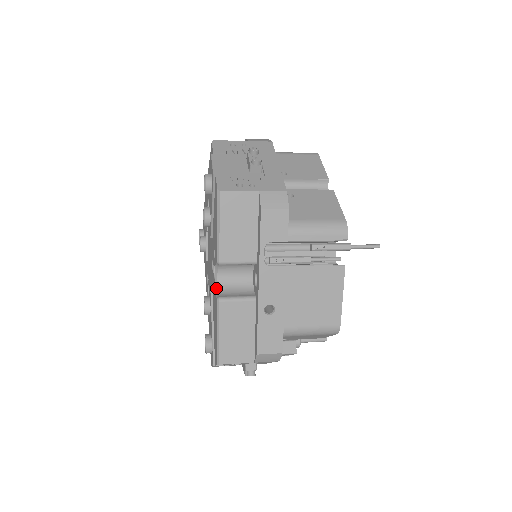
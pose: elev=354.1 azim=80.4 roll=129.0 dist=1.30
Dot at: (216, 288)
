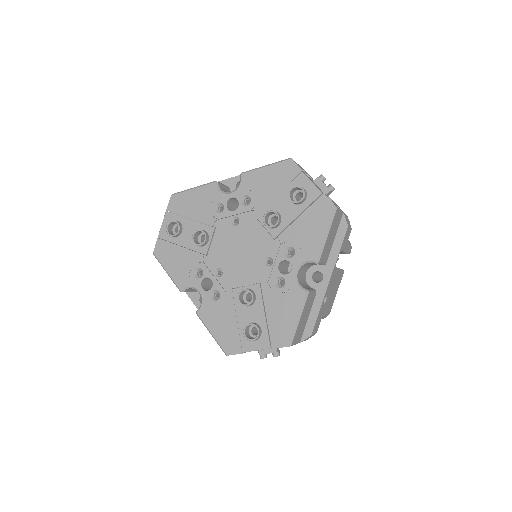
Dot at: (297, 282)
